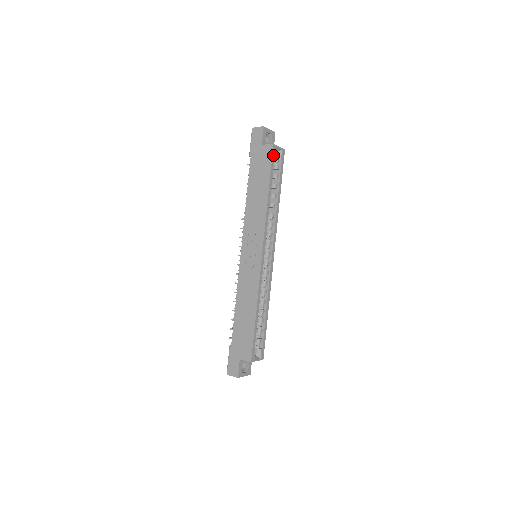
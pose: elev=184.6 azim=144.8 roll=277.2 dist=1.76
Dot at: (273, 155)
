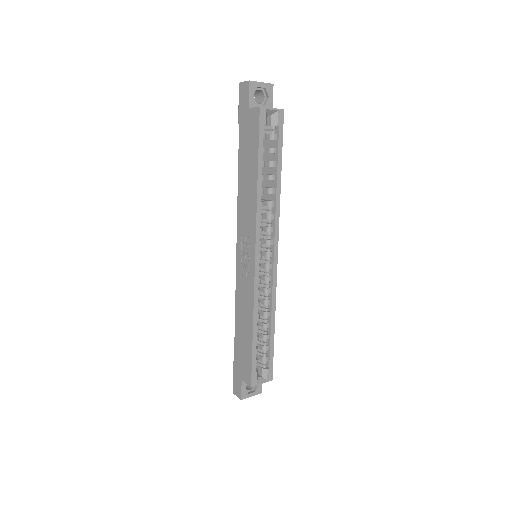
Dot at: (261, 123)
